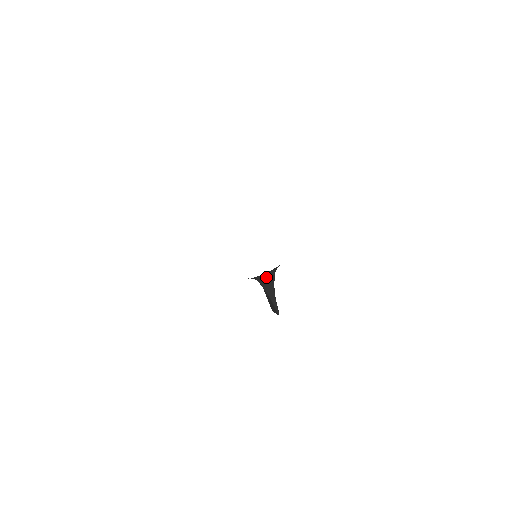
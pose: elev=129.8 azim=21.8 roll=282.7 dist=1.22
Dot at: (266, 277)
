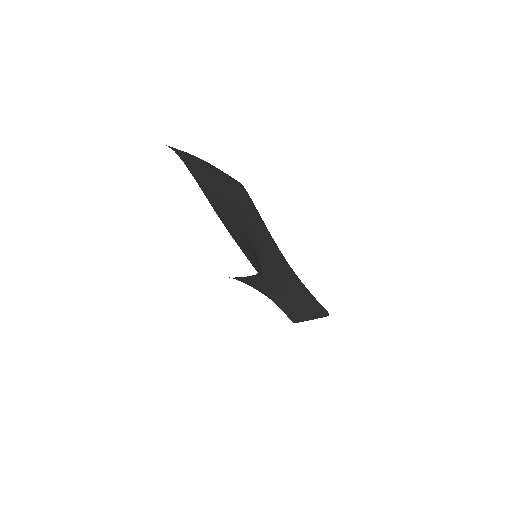
Dot at: (248, 281)
